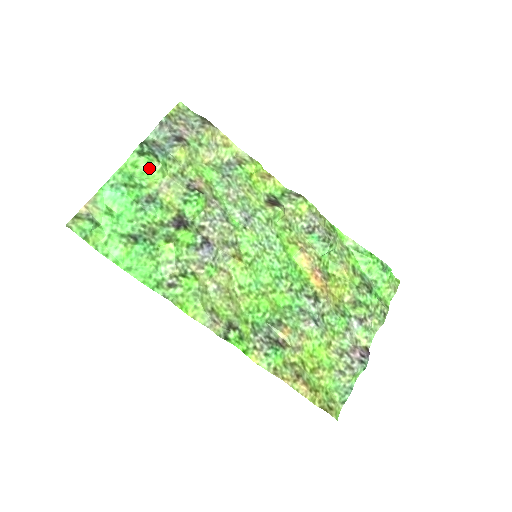
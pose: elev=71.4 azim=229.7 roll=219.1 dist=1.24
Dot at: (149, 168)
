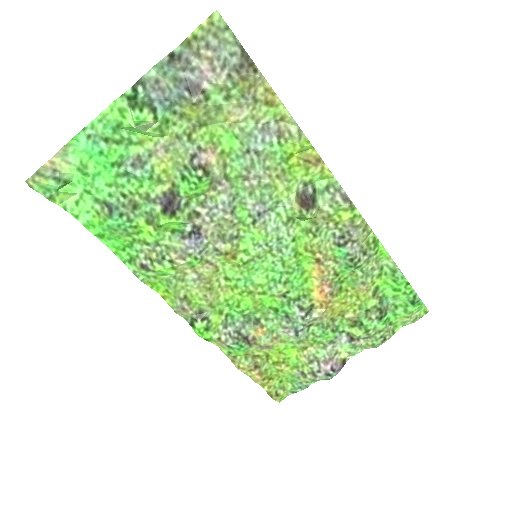
Dot at: (139, 128)
